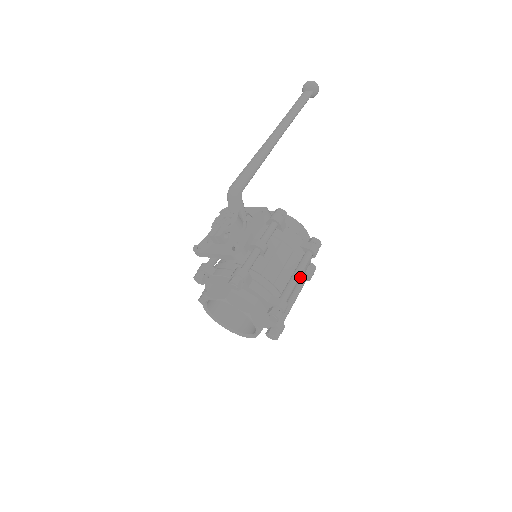
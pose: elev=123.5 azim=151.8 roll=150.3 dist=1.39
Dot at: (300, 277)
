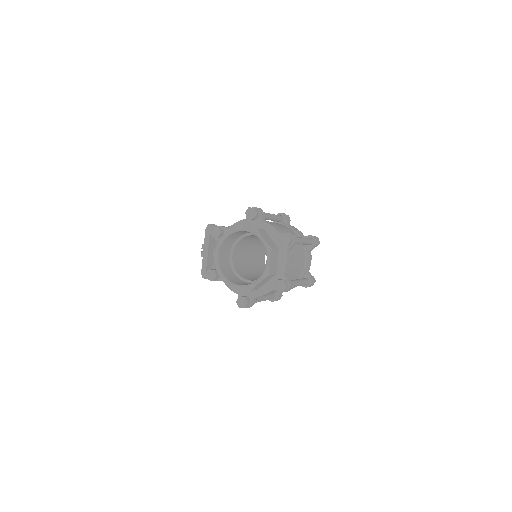
Dot at: (291, 230)
